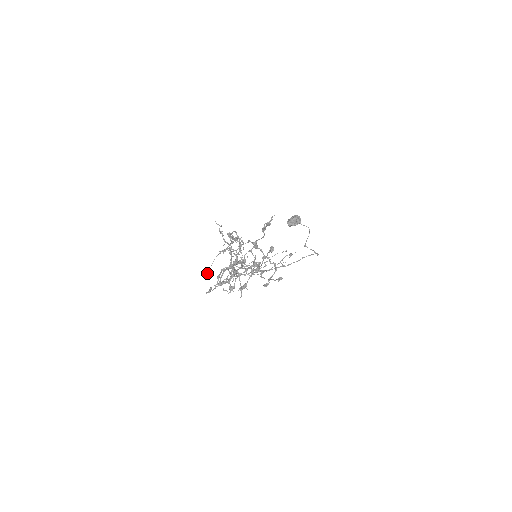
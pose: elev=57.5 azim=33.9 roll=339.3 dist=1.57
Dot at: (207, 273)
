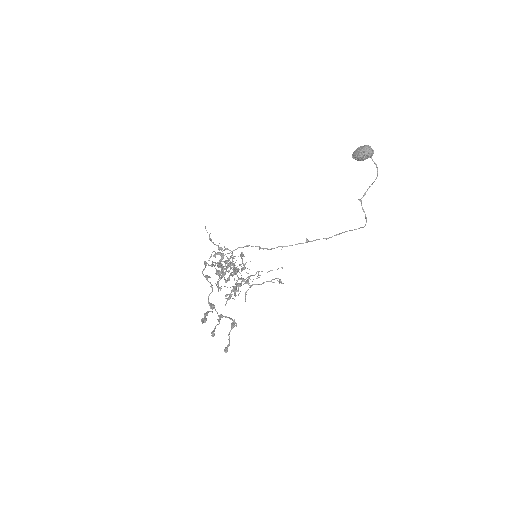
Dot at: (209, 258)
